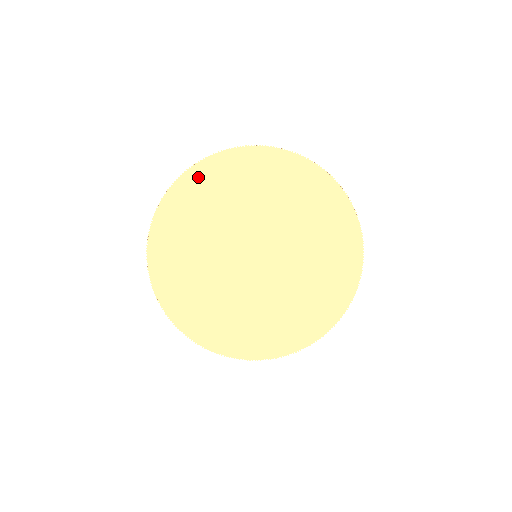
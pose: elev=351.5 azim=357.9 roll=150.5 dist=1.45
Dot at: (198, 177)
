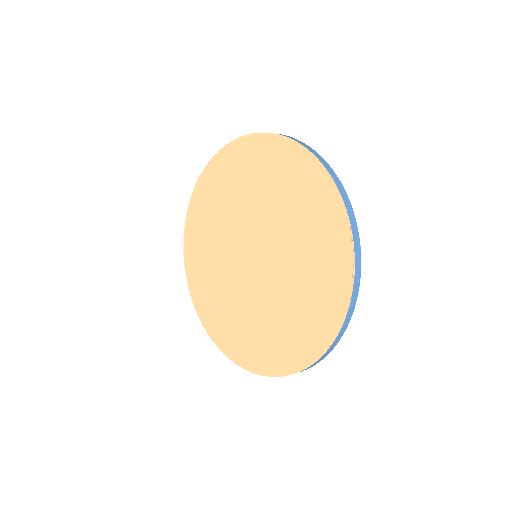
Dot at: (220, 164)
